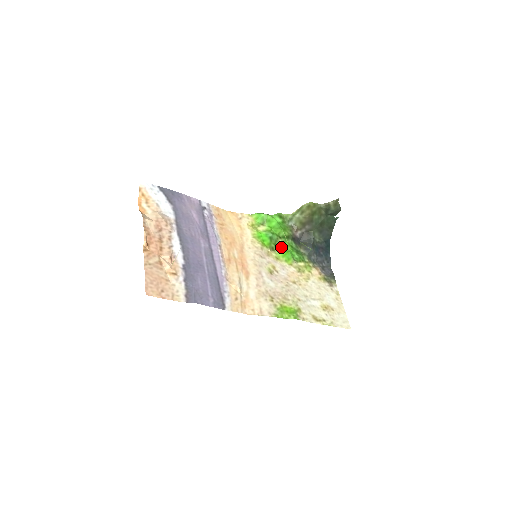
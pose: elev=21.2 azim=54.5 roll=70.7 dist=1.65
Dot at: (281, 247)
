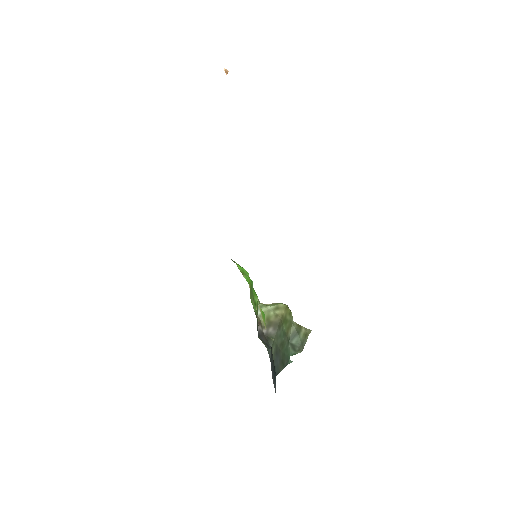
Dot at: (253, 306)
